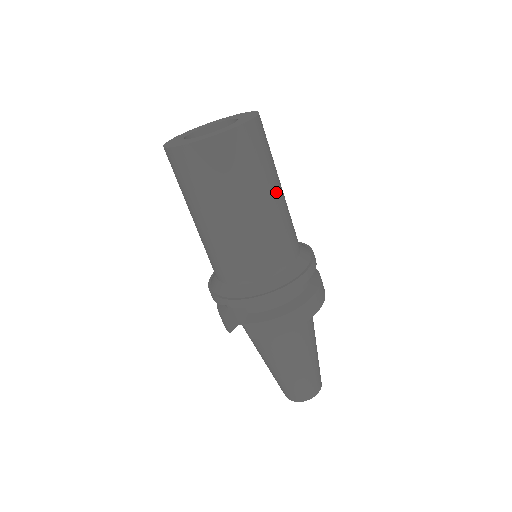
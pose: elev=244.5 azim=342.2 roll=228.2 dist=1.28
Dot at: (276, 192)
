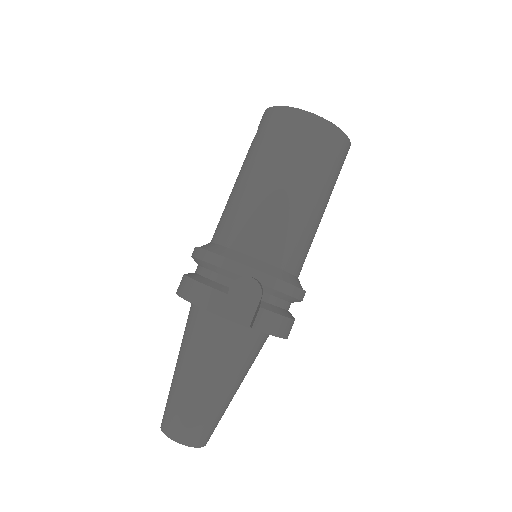
Dot at: occluded
